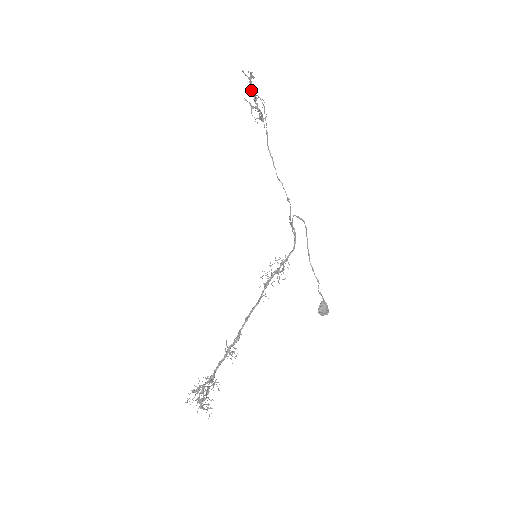
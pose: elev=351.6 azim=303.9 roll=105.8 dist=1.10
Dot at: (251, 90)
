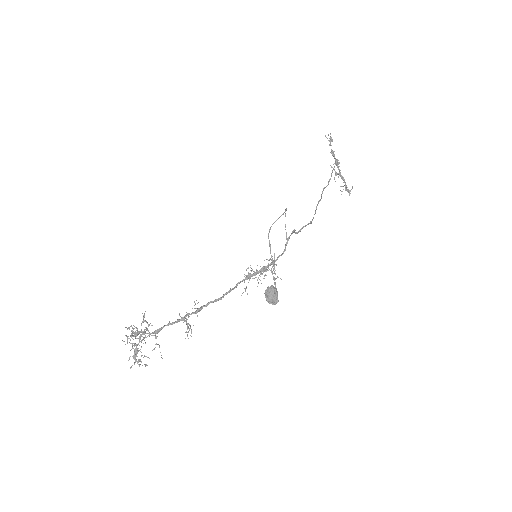
Dot at: occluded
